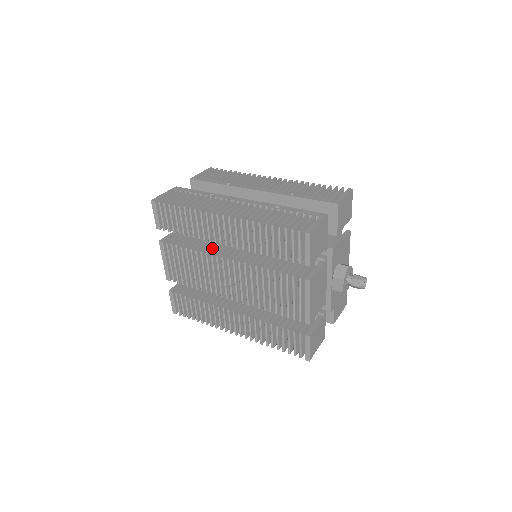
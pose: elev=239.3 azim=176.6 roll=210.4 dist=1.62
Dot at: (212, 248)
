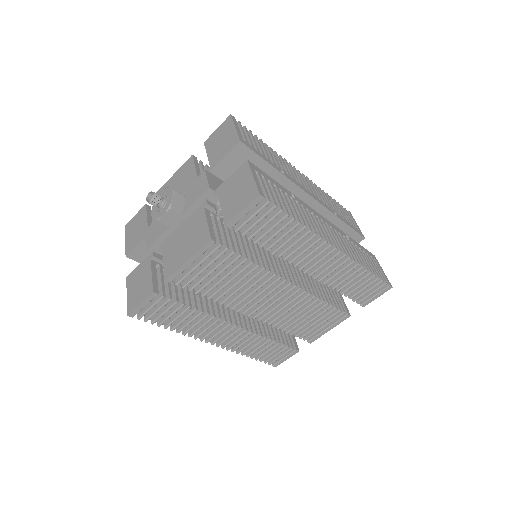
Dot at: (268, 262)
